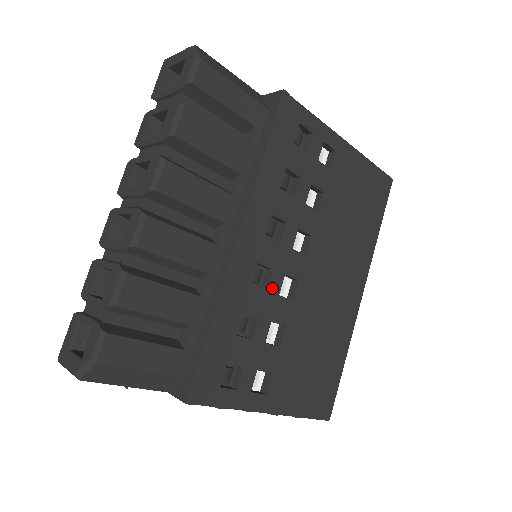
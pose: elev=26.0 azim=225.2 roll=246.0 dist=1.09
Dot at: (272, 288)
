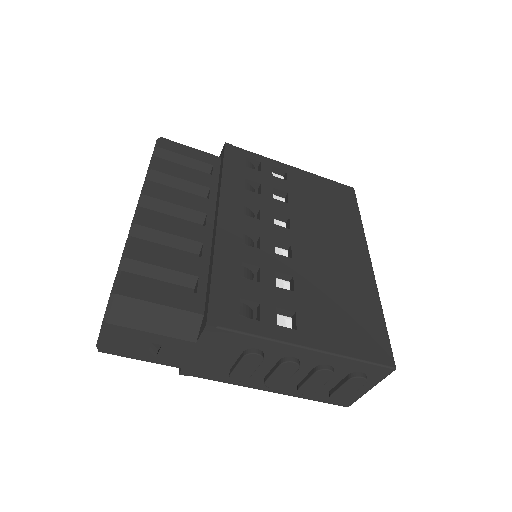
Dot at: (265, 248)
